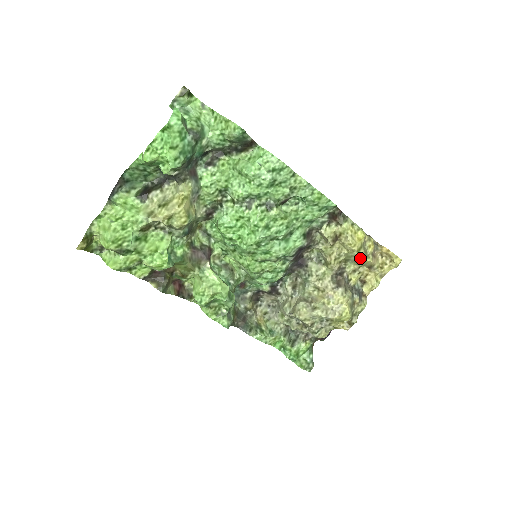
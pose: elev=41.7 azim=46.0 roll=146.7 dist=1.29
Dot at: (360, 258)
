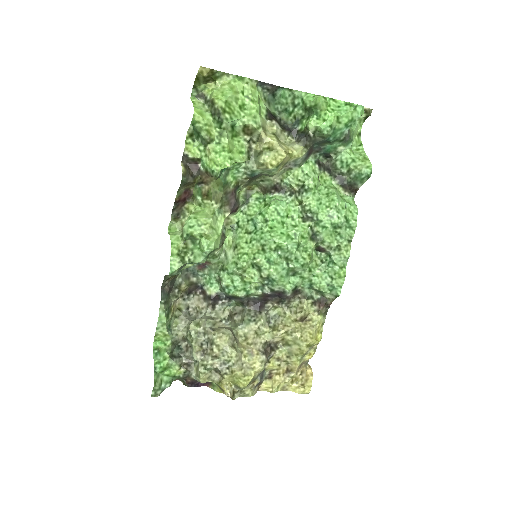
Dot at: (298, 353)
